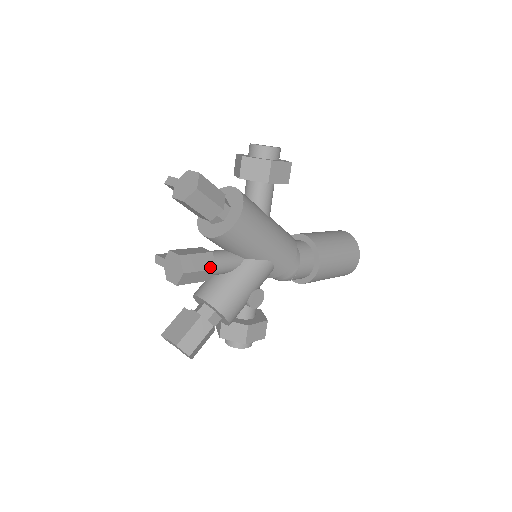
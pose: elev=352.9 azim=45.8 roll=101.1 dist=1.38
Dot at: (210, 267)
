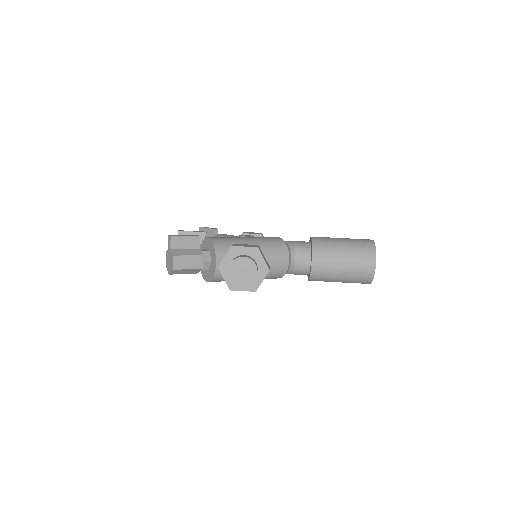
Dot at: occluded
